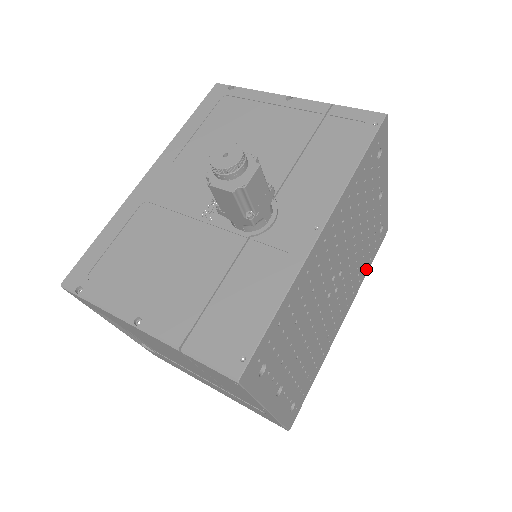
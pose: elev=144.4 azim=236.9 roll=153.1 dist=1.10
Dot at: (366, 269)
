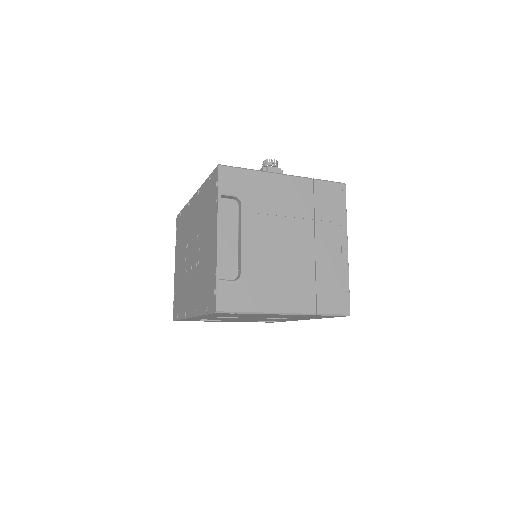
Dot at: occluded
